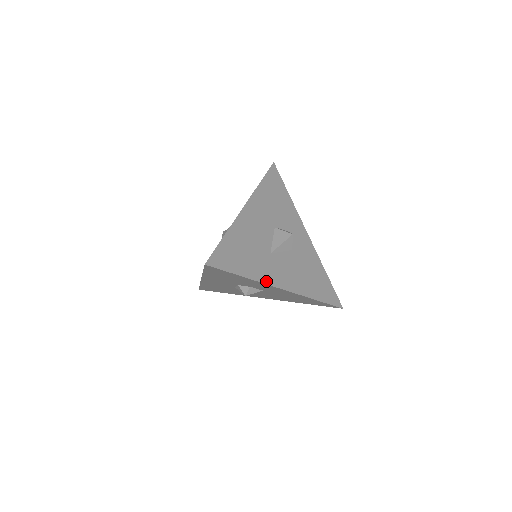
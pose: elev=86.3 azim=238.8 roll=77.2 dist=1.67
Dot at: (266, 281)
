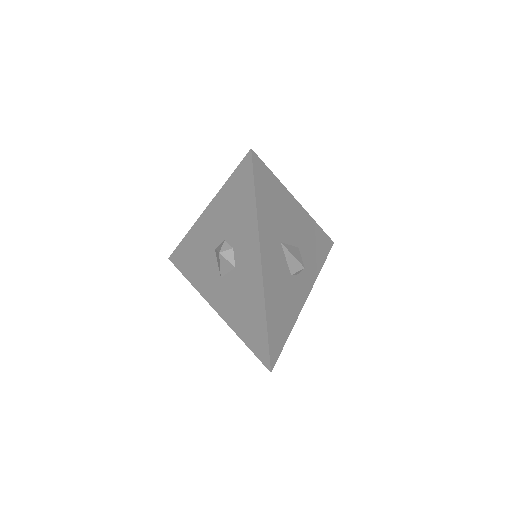
Dot at: (261, 237)
